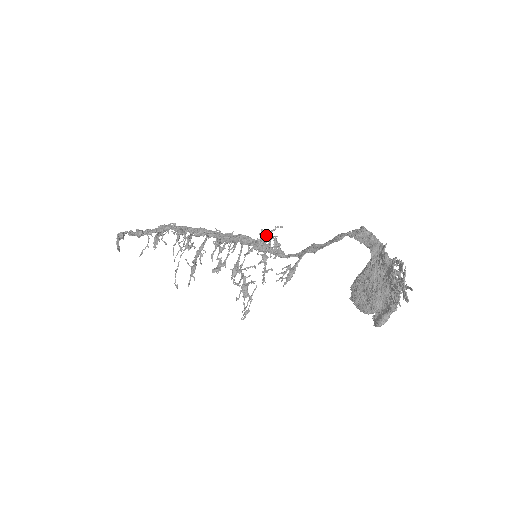
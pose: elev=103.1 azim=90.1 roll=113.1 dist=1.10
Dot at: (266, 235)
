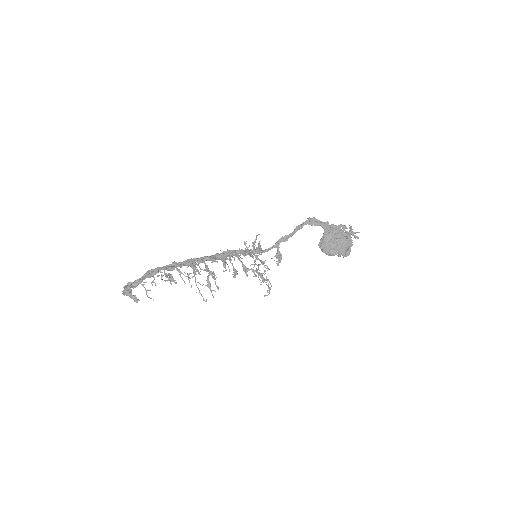
Dot at: (254, 242)
